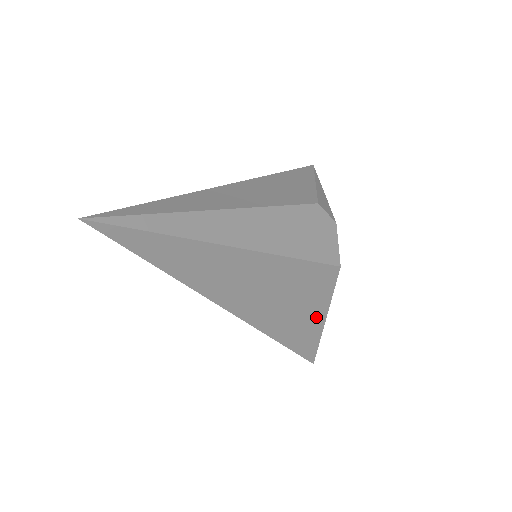
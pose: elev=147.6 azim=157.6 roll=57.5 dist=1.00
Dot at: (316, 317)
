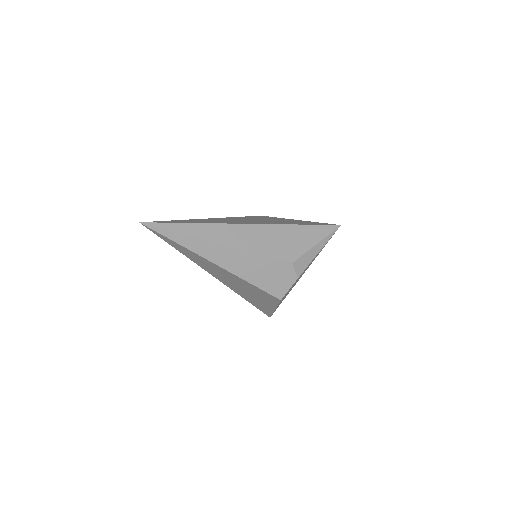
Dot at: (268, 305)
